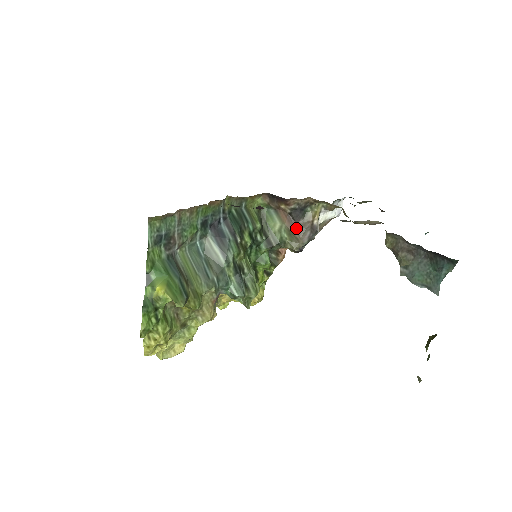
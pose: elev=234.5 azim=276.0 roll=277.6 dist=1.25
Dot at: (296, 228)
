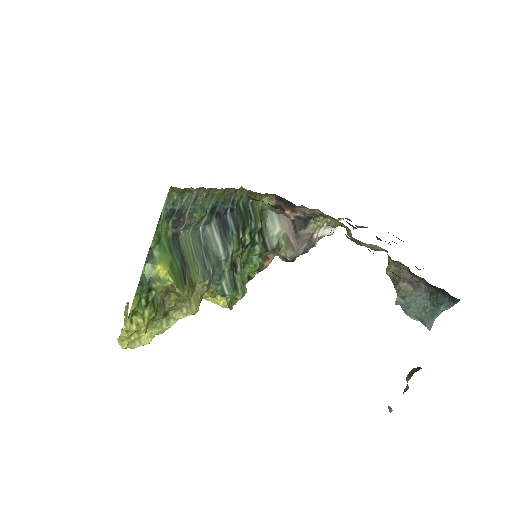
Dot at: (295, 237)
